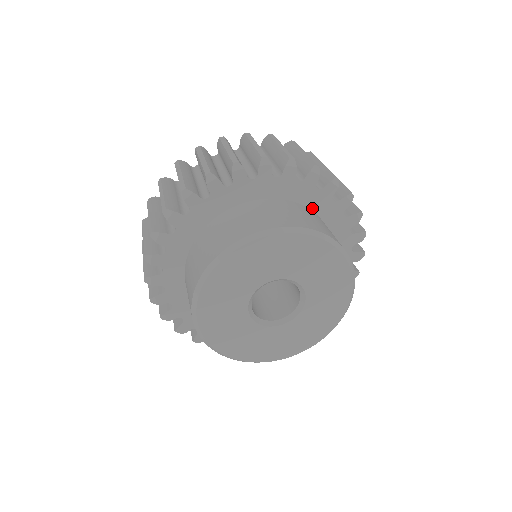
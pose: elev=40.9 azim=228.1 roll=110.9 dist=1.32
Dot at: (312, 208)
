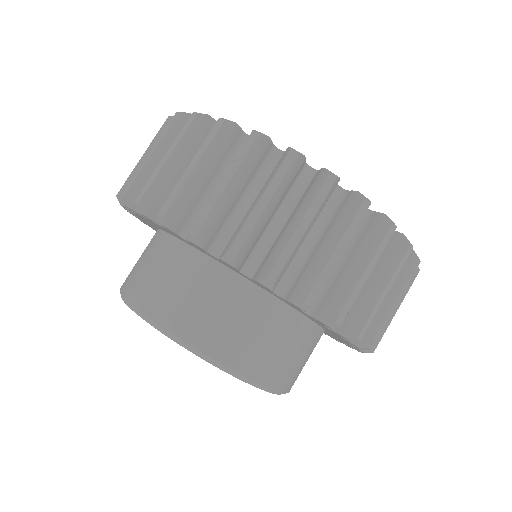
Dot at: occluded
